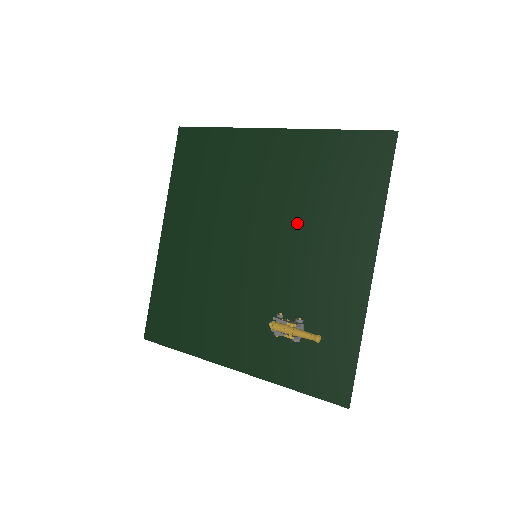
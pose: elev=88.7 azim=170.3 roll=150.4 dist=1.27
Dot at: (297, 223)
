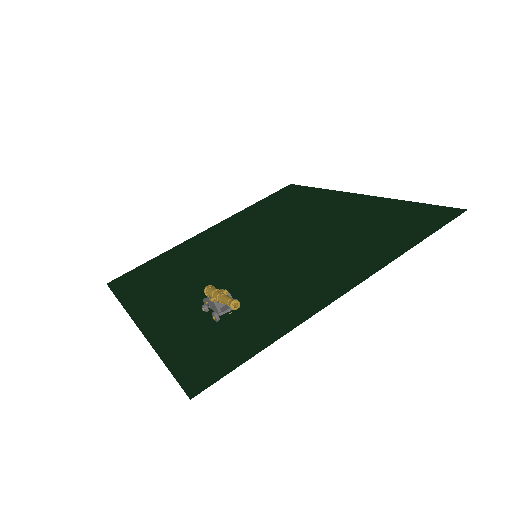
Dot at: (314, 245)
